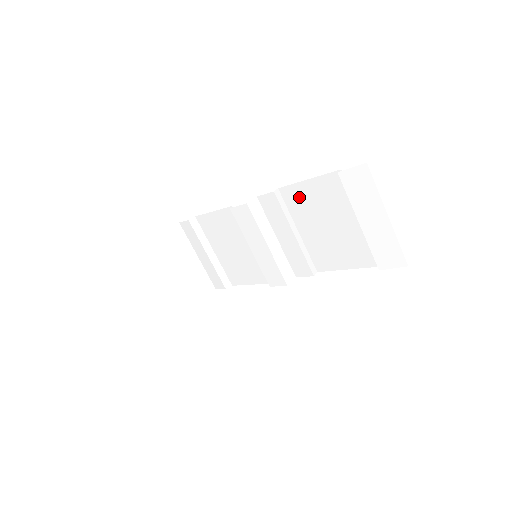
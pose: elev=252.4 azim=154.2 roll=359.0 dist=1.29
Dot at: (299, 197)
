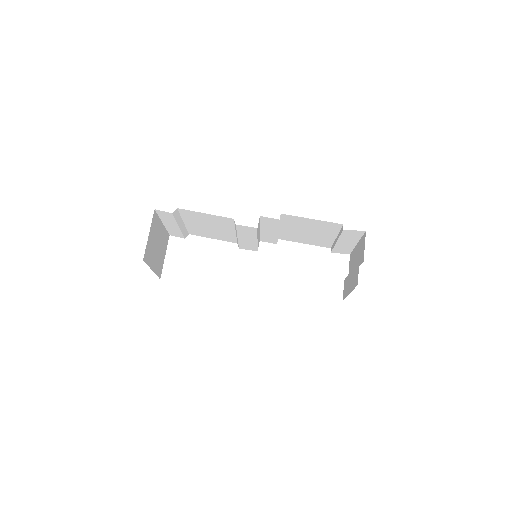
Dot at: (296, 221)
